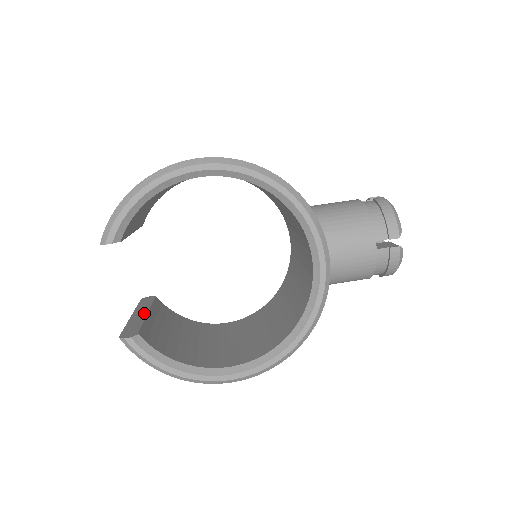
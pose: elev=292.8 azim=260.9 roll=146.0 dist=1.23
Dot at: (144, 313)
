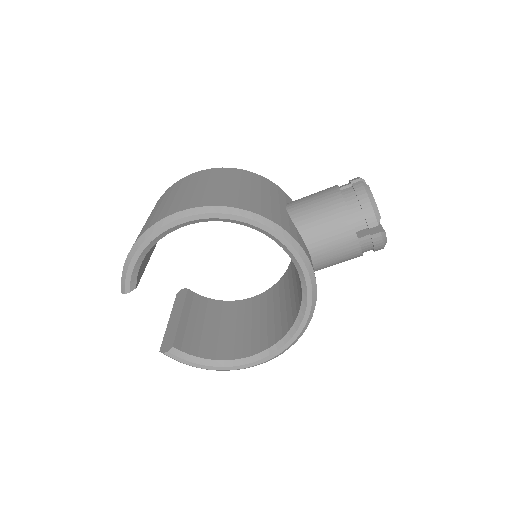
Dot at: (178, 316)
